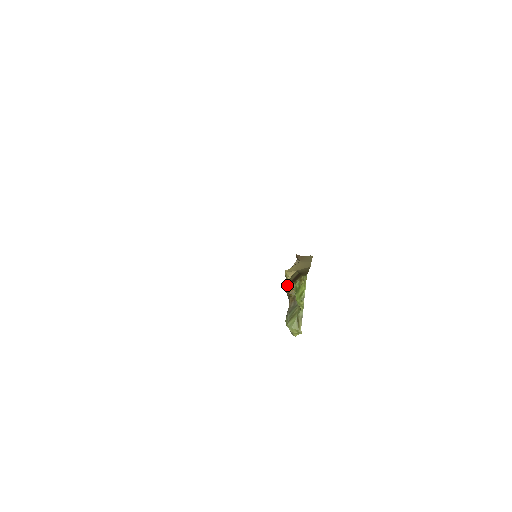
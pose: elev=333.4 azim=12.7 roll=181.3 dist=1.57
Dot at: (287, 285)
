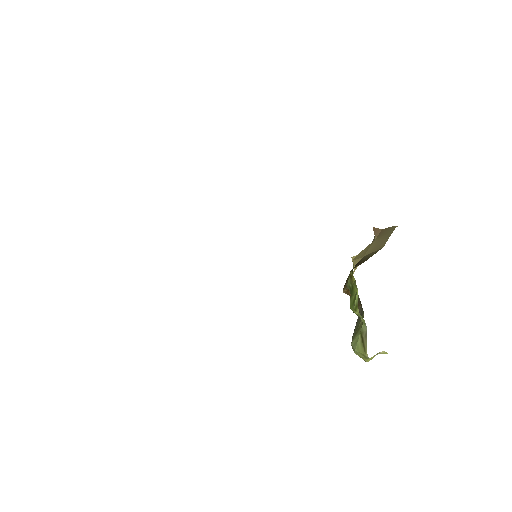
Dot at: occluded
